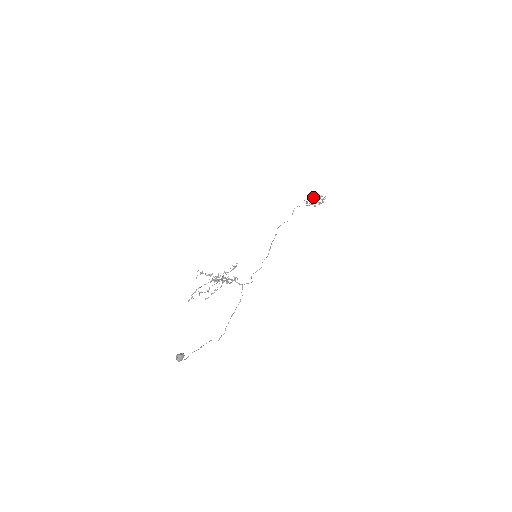
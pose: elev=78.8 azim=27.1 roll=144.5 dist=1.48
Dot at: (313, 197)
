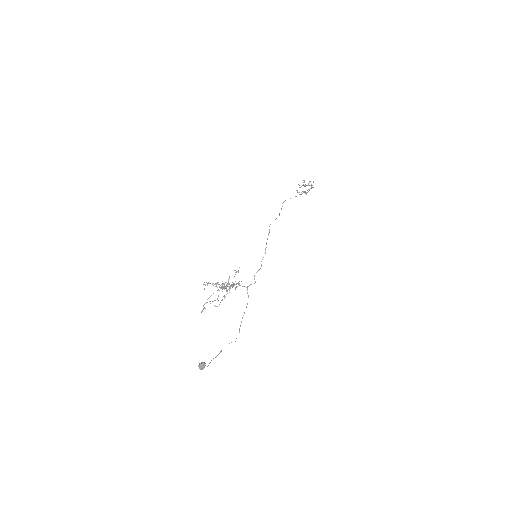
Dot at: (302, 185)
